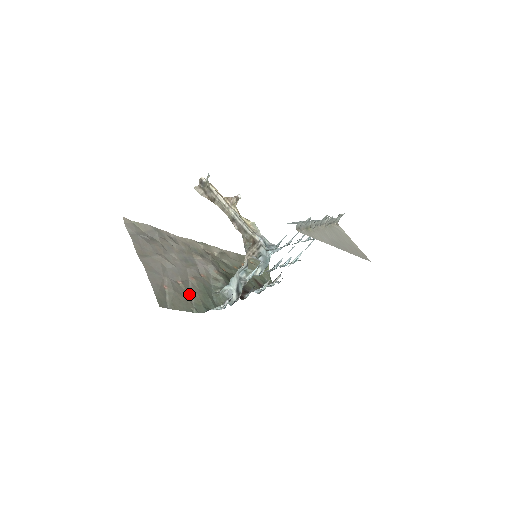
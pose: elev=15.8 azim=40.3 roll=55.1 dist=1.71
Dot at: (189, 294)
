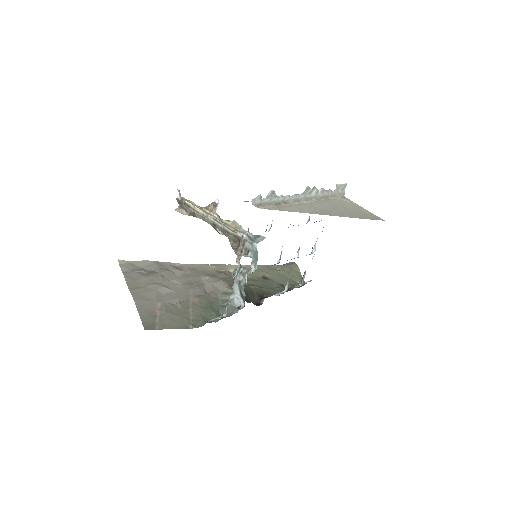
Dot at: (187, 312)
